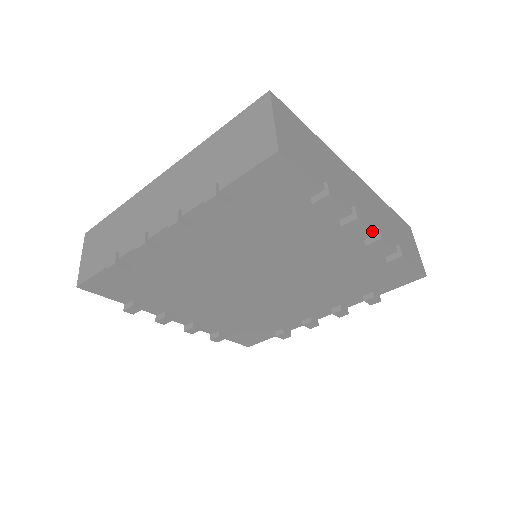
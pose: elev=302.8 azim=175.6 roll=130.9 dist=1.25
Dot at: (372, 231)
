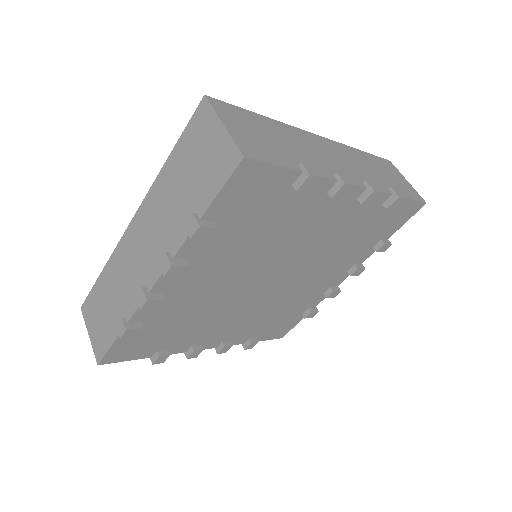
Dot at: (362, 188)
